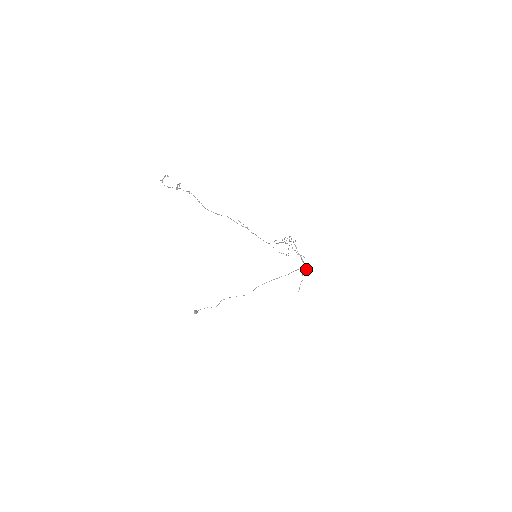
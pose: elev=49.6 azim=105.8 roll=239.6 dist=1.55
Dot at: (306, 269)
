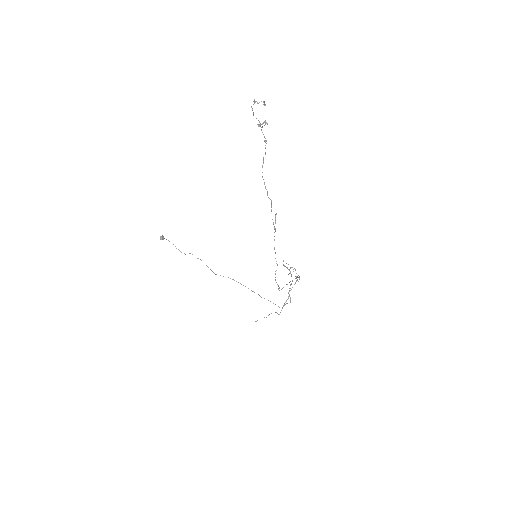
Dot at: occluded
